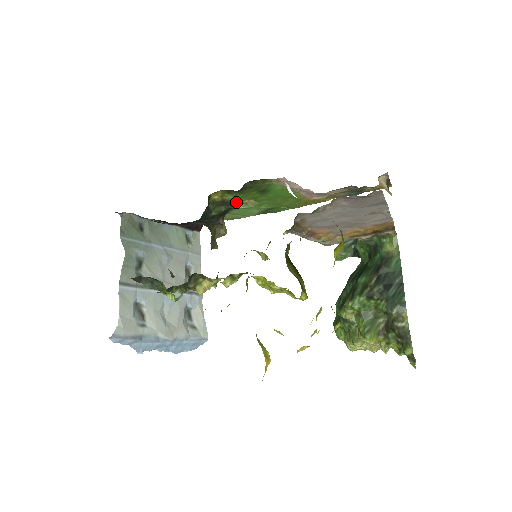
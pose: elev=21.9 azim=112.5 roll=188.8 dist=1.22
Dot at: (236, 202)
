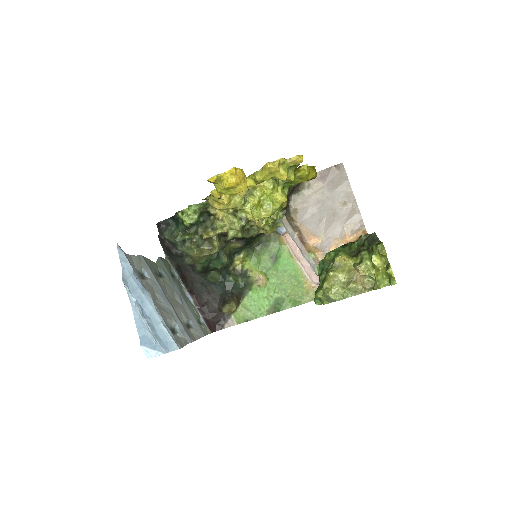
Dot at: (251, 277)
